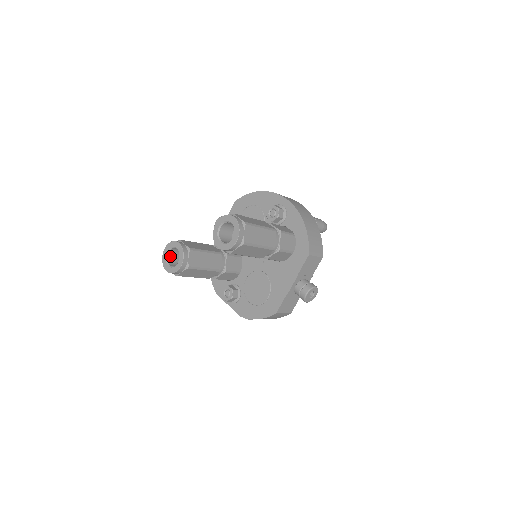
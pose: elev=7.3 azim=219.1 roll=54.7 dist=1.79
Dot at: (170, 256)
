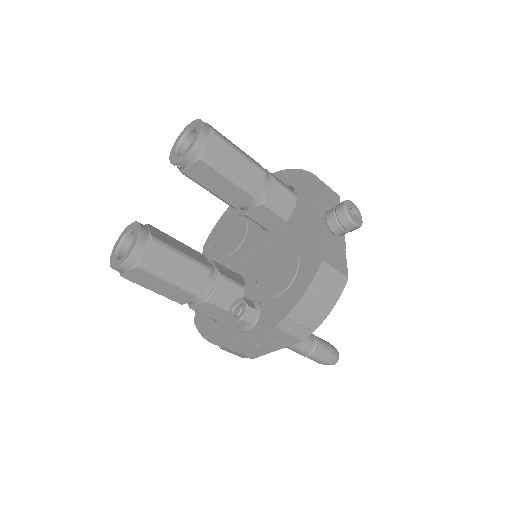
Dot at: occluded
